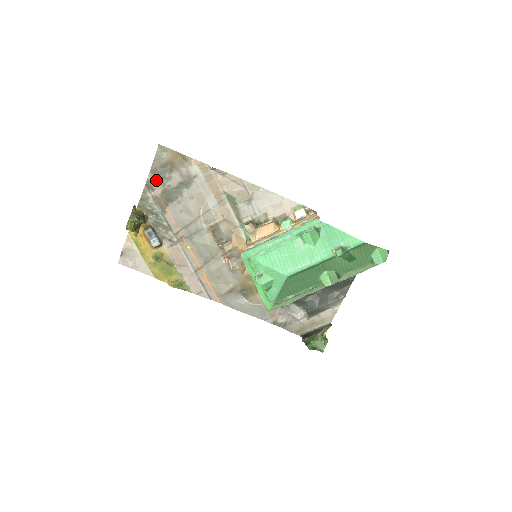
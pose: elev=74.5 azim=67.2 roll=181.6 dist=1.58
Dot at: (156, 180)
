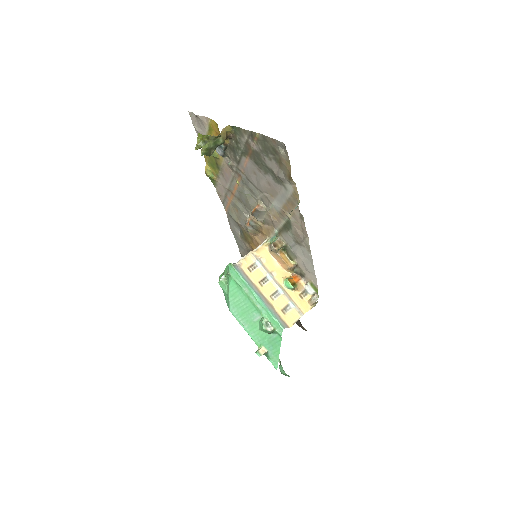
Dot at: (261, 143)
